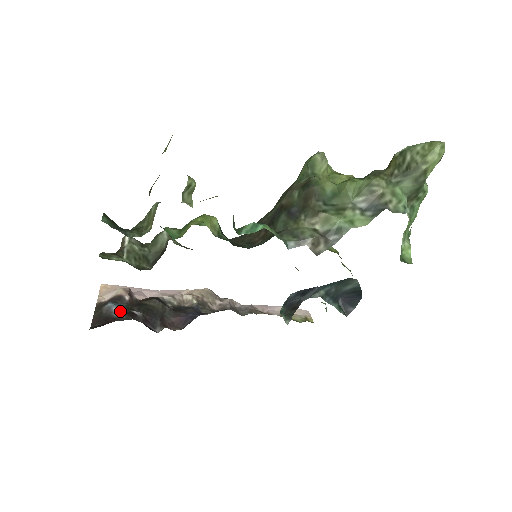
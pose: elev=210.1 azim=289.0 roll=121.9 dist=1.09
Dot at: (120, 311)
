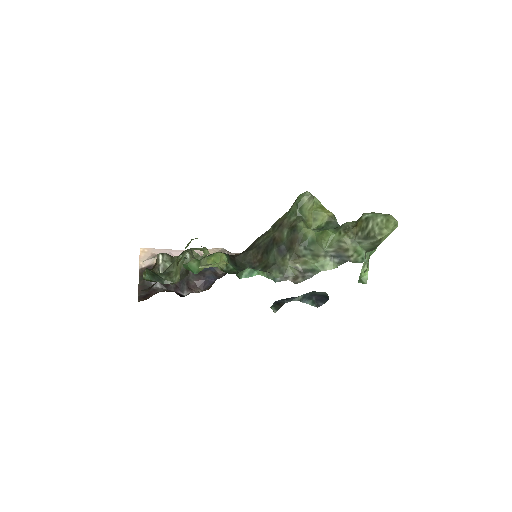
Dot at: (157, 283)
